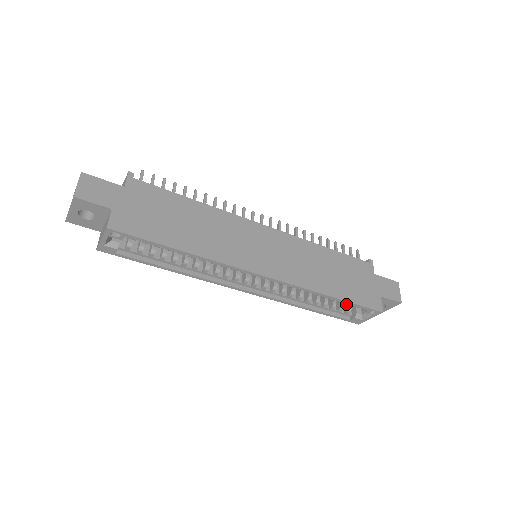
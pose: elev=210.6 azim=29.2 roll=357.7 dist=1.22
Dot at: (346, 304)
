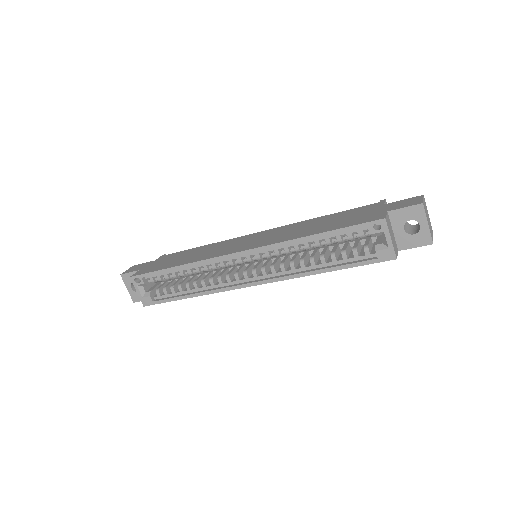
Dot at: occluded
